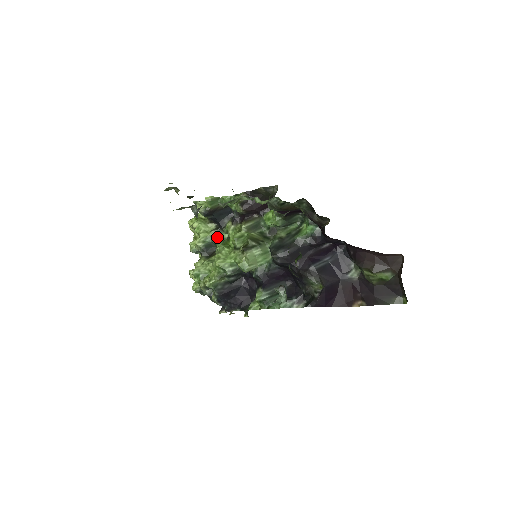
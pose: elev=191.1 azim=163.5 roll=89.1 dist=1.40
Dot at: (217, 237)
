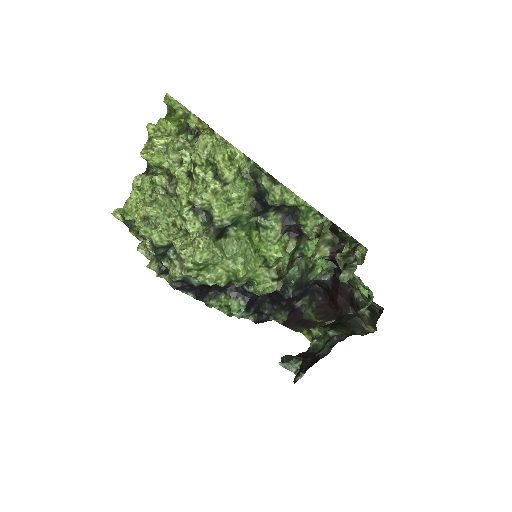
Dot at: (246, 220)
